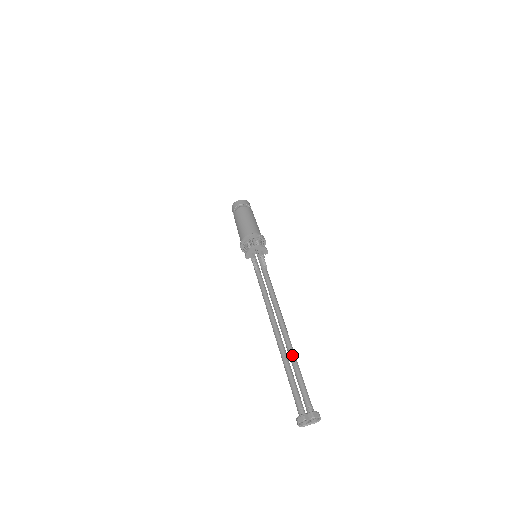
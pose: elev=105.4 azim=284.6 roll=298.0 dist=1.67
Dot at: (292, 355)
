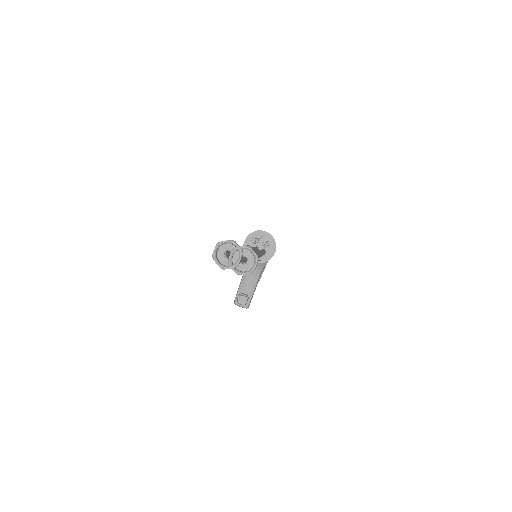
Dot at: occluded
